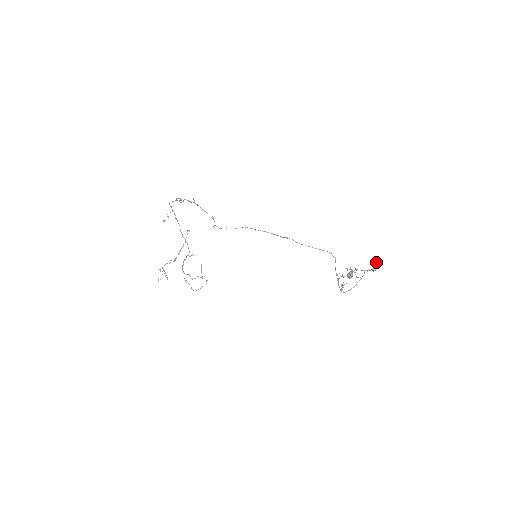
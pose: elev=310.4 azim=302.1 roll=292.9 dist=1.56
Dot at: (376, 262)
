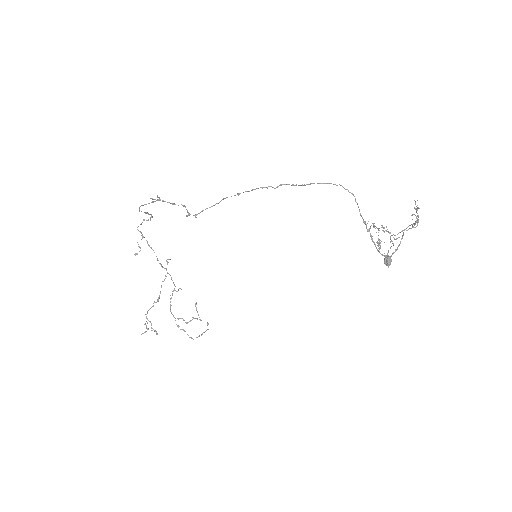
Dot at: (414, 214)
